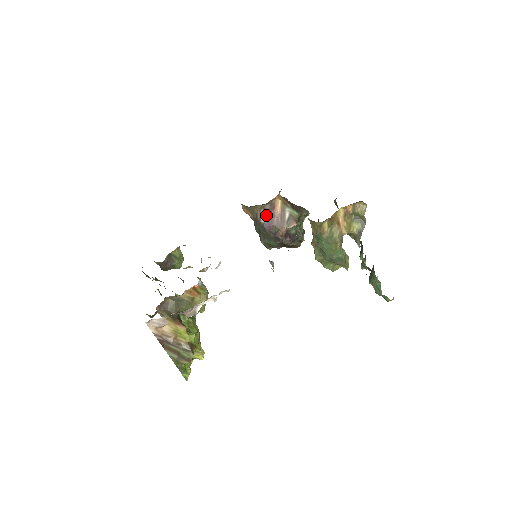
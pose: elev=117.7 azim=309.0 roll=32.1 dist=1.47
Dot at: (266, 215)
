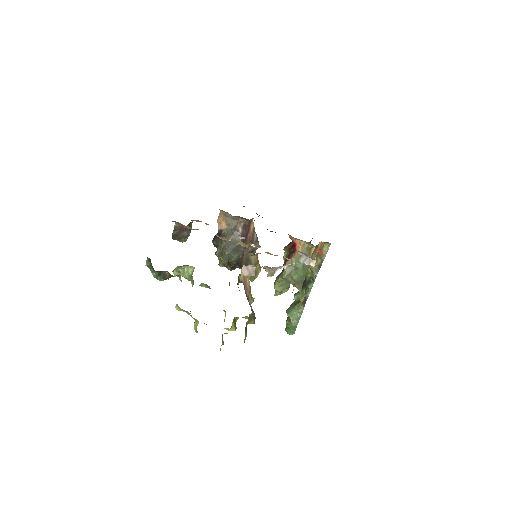
Dot at: (244, 229)
